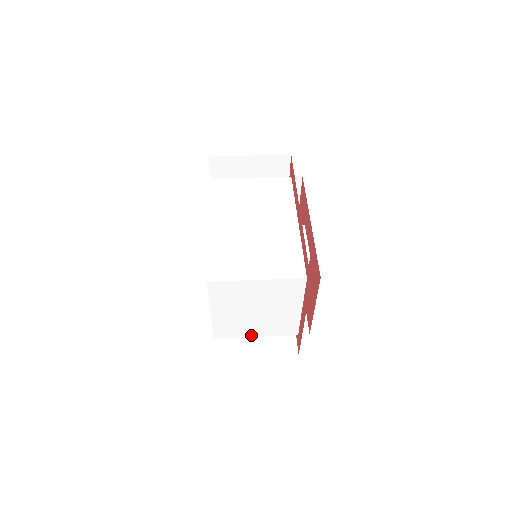
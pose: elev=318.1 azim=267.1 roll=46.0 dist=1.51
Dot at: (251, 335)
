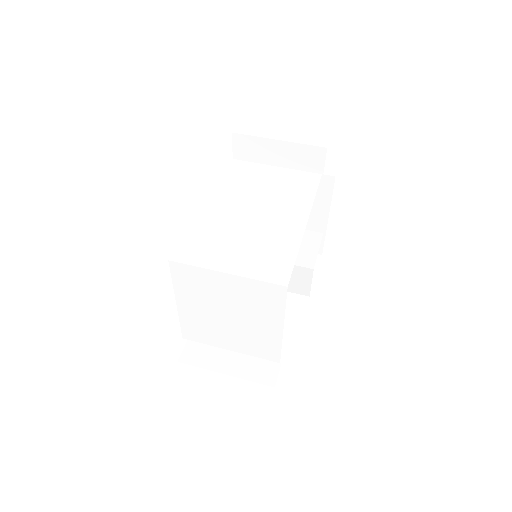
Dot at: (224, 346)
